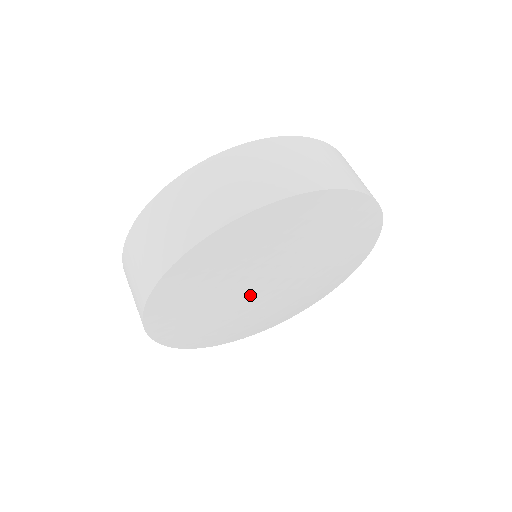
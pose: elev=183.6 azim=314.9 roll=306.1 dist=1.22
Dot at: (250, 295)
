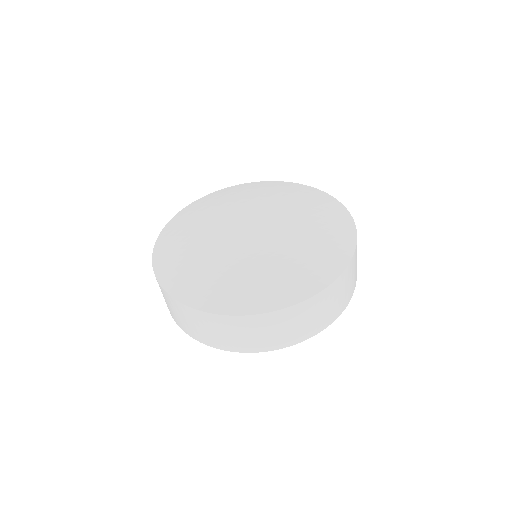
Dot at: occluded
